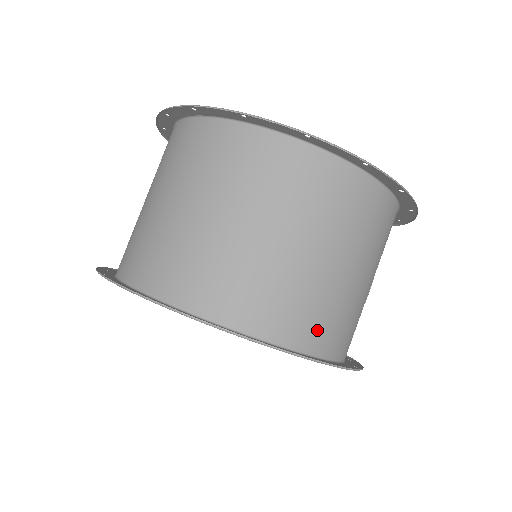
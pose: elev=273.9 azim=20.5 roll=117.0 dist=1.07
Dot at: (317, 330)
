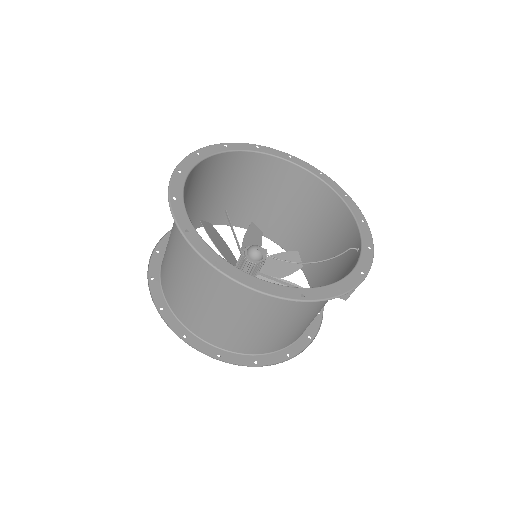
Dot at: (240, 344)
